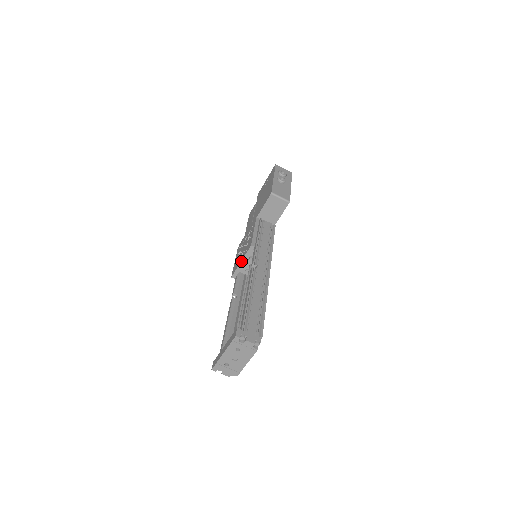
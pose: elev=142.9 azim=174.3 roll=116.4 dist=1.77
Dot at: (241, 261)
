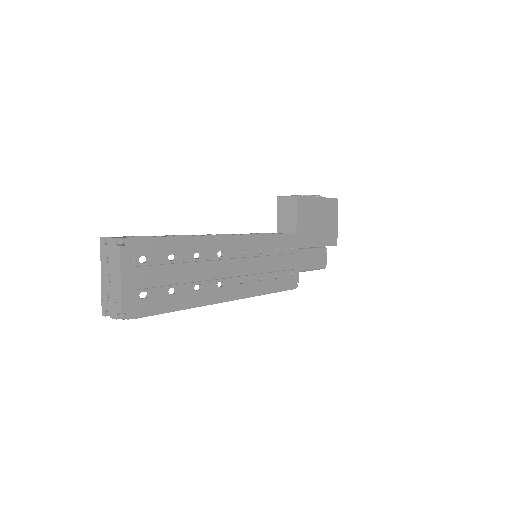
Dot at: occluded
